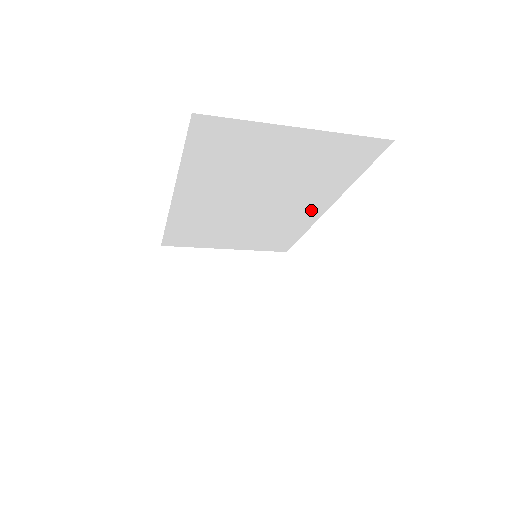
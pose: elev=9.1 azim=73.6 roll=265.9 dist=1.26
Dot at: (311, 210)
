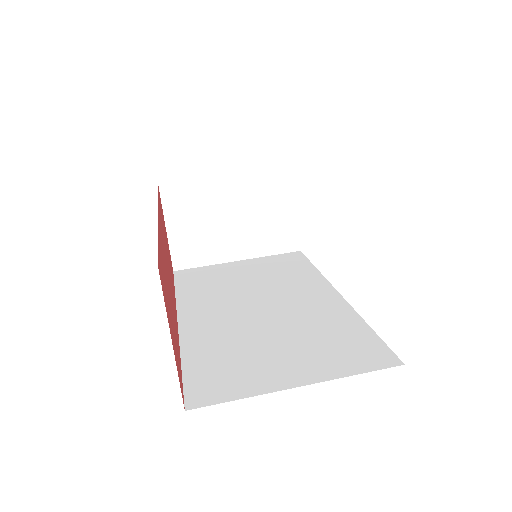
Dot at: occluded
